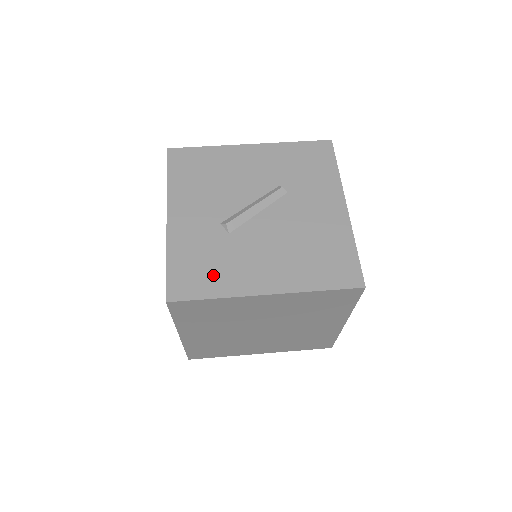
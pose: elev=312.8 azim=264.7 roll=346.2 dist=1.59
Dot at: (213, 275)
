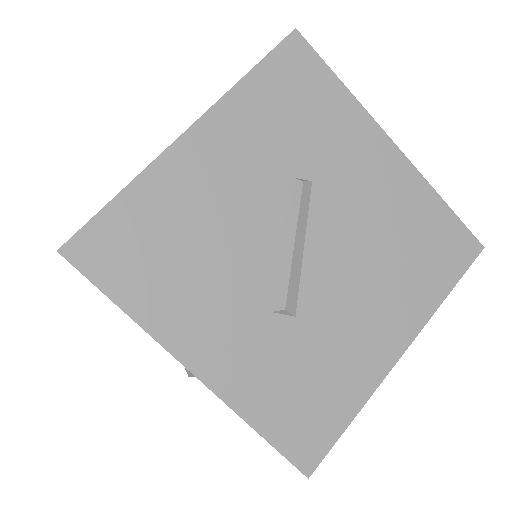
Dot at: (328, 391)
